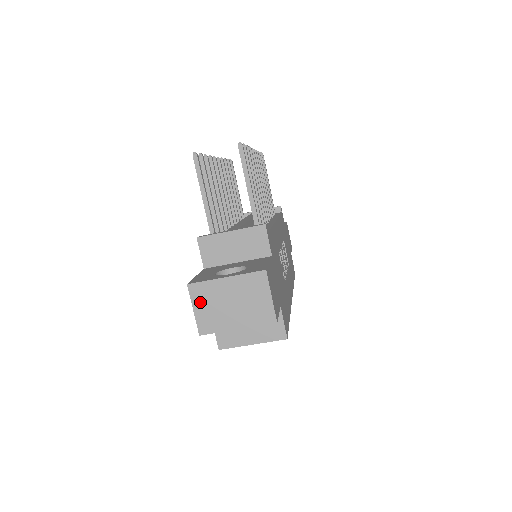
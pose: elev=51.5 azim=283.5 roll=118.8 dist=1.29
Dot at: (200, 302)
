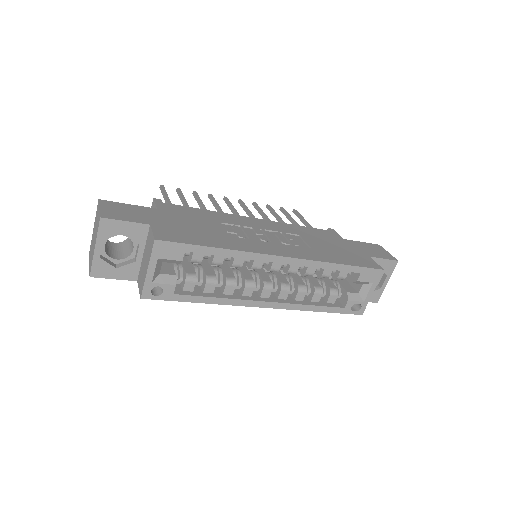
Dot at: (90, 257)
